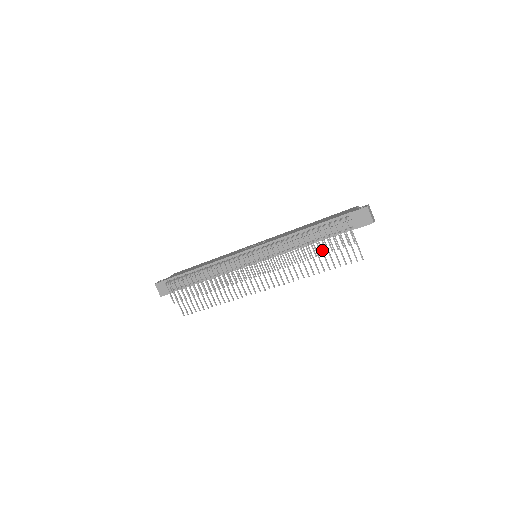
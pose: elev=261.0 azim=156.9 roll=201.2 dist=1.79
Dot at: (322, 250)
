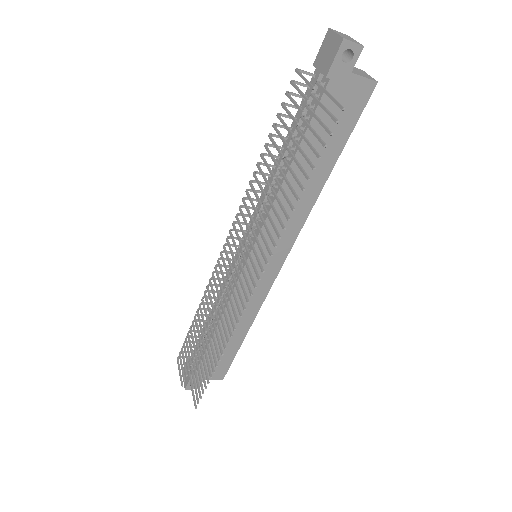
Dot at: (293, 156)
